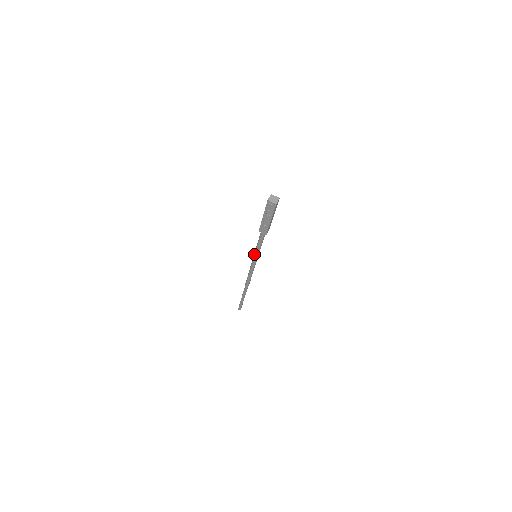
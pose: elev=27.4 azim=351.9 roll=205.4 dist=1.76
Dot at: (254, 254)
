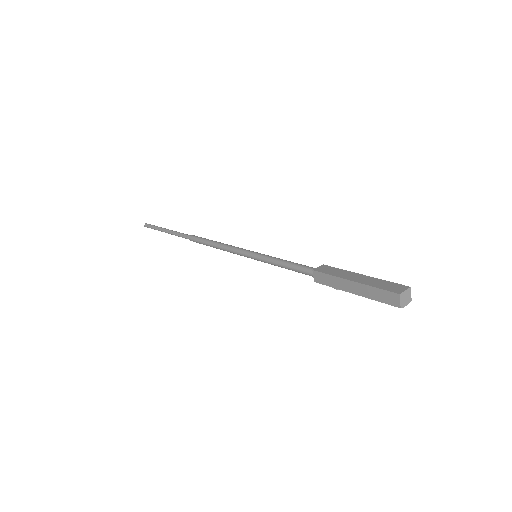
Dot at: occluded
